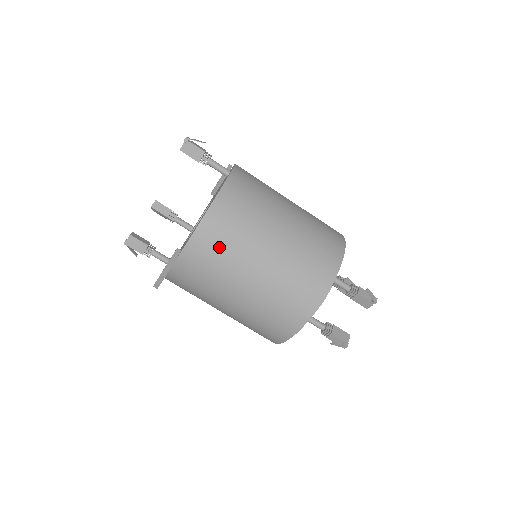
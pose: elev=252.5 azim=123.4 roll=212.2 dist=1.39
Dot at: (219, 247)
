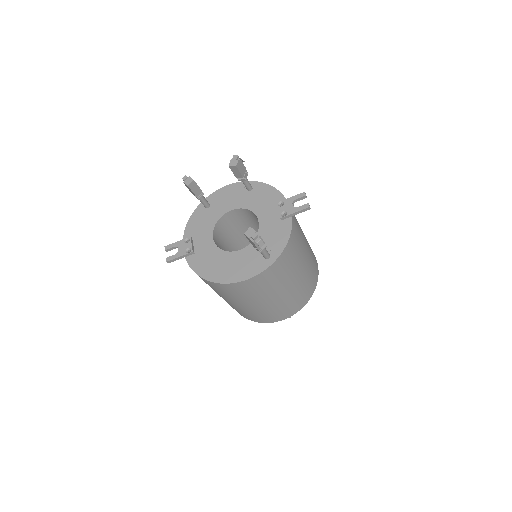
Dot at: occluded
